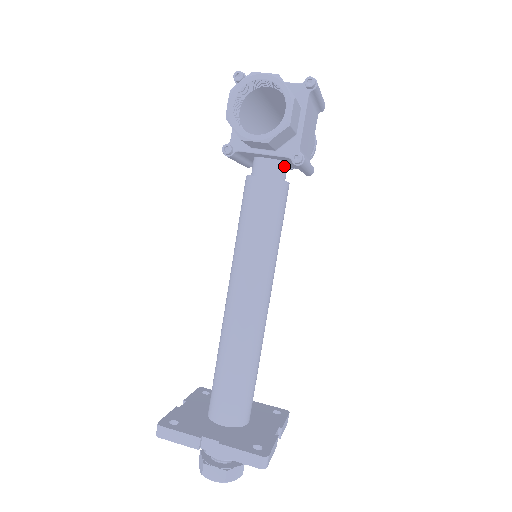
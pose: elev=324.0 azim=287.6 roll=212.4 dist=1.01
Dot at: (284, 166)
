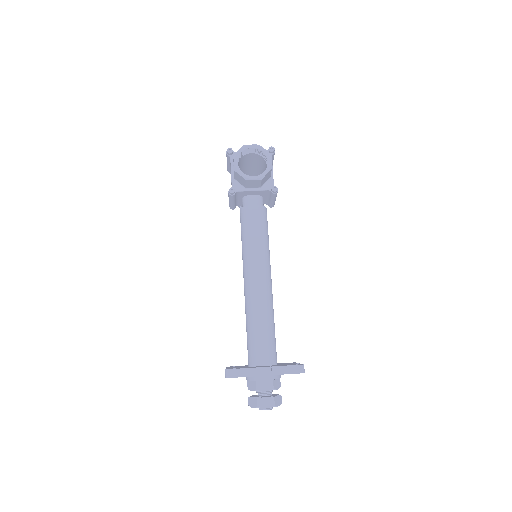
Dot at: (262, 199)
